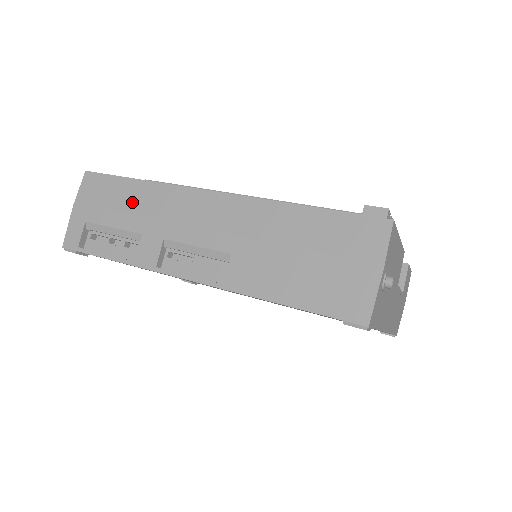
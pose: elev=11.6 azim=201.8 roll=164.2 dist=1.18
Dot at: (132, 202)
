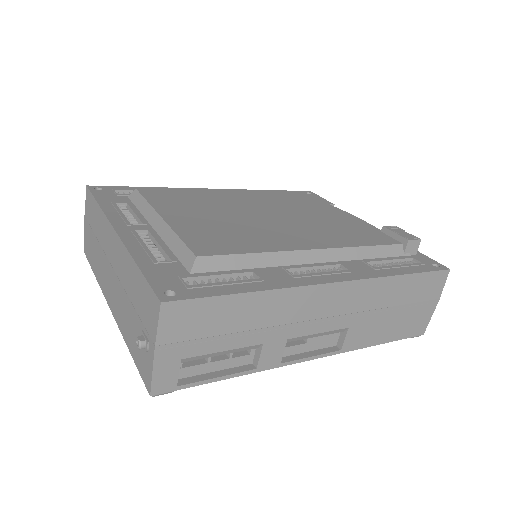
Dot at: (246, 319)
